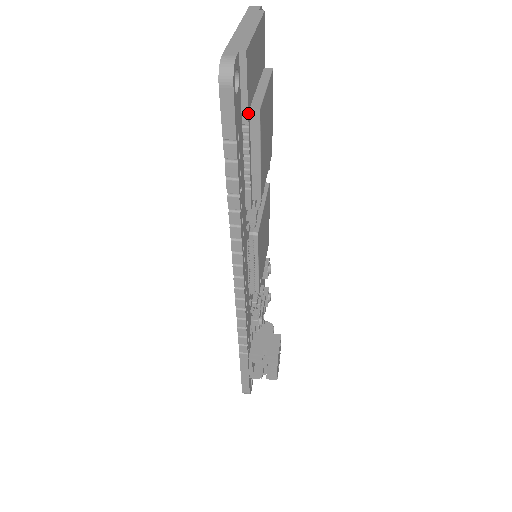
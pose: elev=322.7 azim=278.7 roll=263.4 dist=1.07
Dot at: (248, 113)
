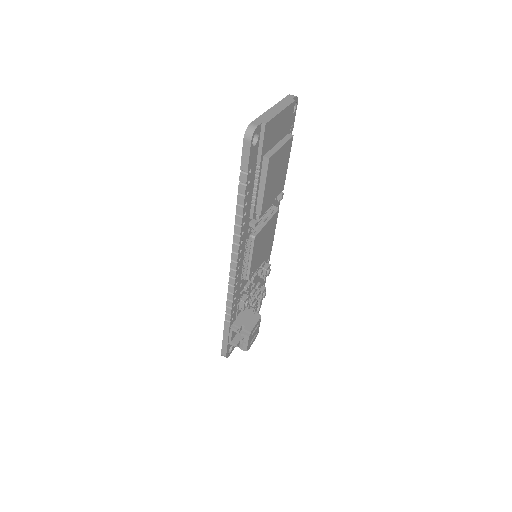
Dot at: (261, 159)
